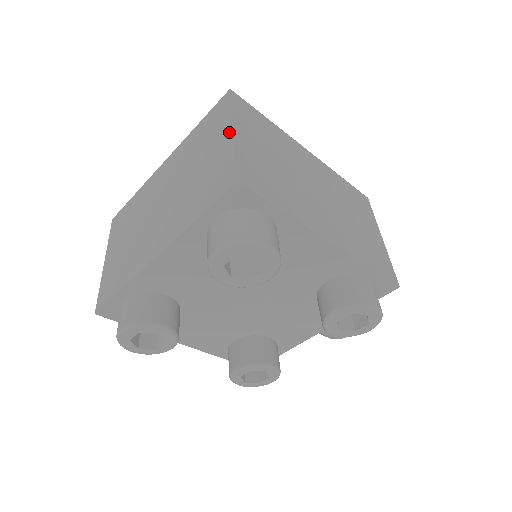
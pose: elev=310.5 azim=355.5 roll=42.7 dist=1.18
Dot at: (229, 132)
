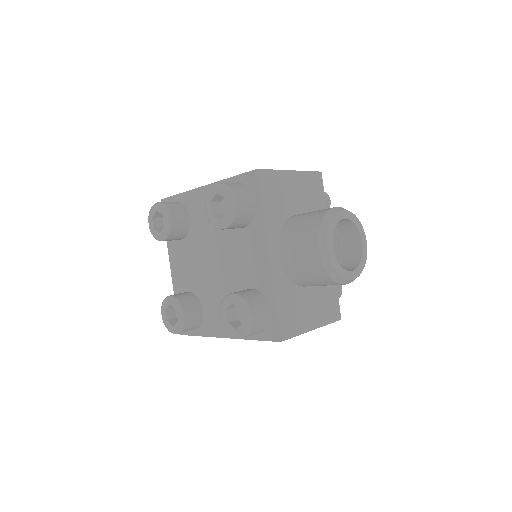
Dot at: occluded
